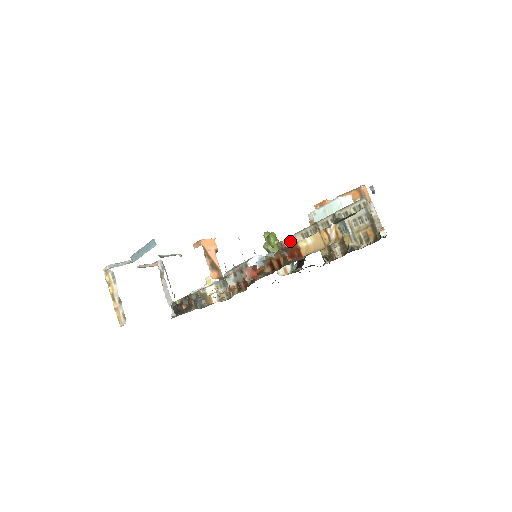
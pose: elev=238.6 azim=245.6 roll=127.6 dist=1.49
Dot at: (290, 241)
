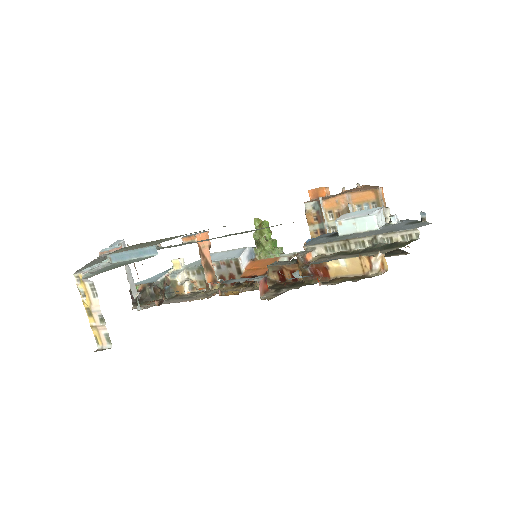
Dot at: (311, 254)
